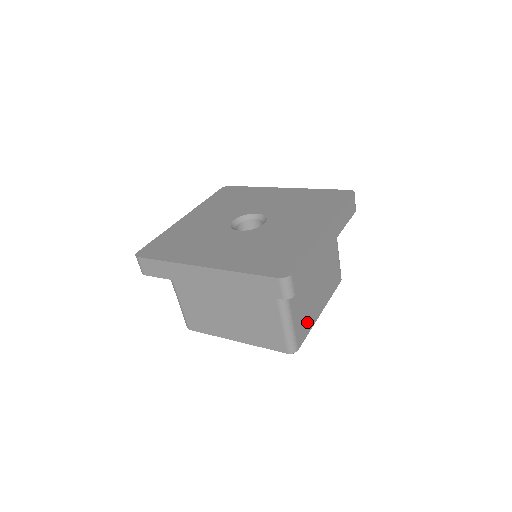
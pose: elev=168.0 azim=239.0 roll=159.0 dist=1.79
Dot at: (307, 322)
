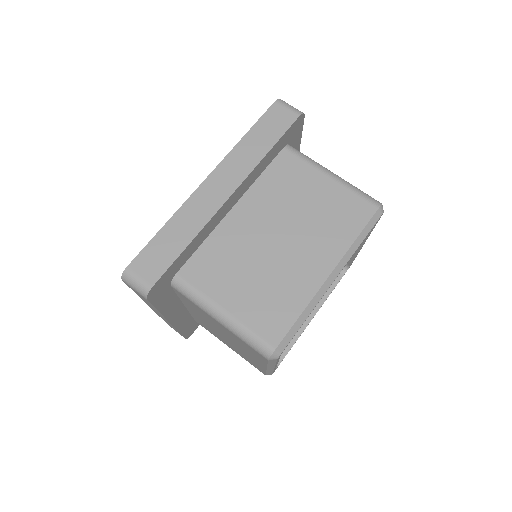
Dot at: (283, 303)
